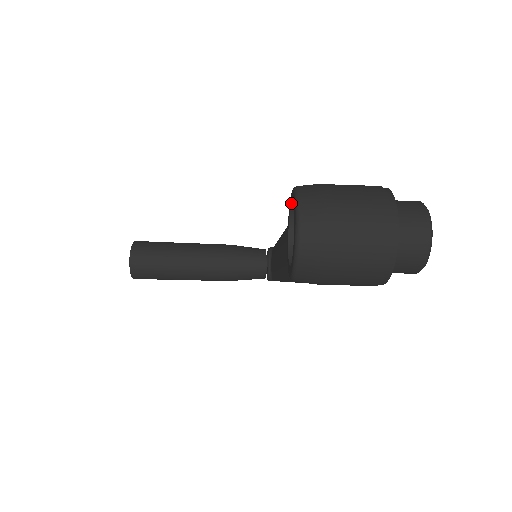
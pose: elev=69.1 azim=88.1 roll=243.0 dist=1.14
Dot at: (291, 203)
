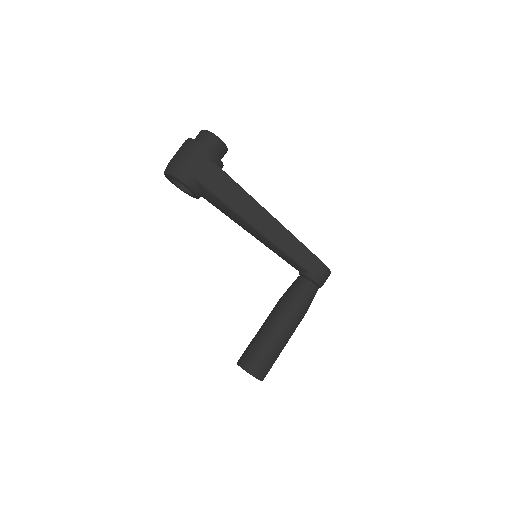
Dot at: (184, 191)
